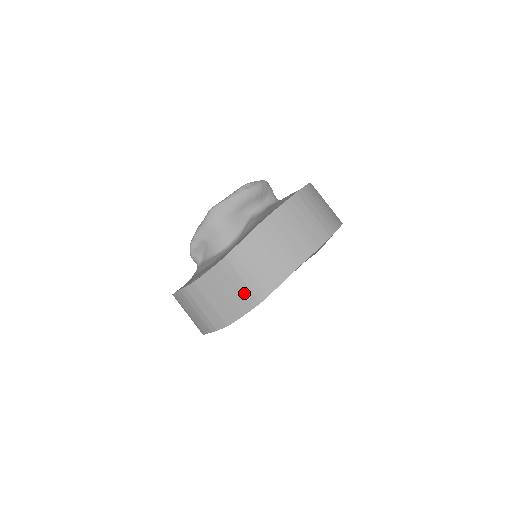
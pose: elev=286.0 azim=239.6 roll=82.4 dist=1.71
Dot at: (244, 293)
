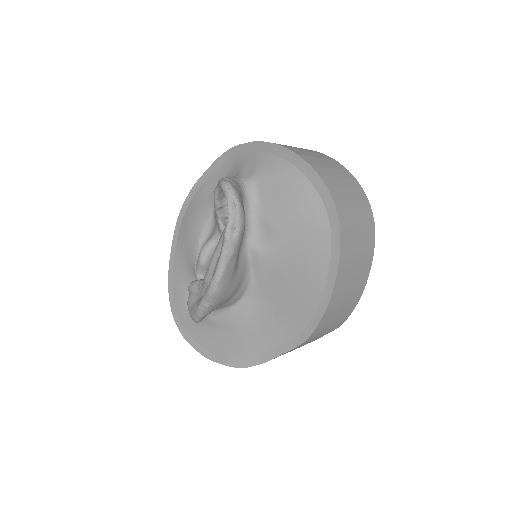
Dot at: occluded
